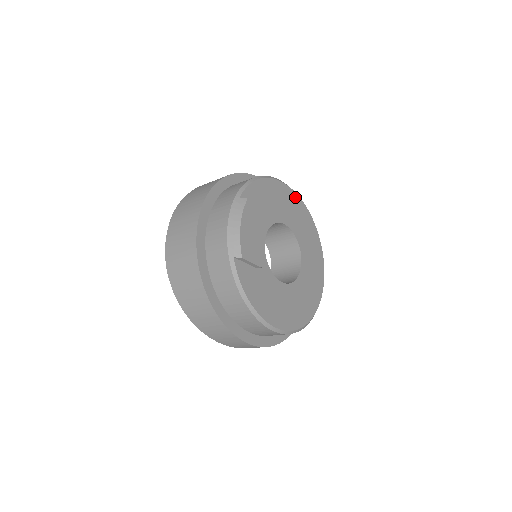
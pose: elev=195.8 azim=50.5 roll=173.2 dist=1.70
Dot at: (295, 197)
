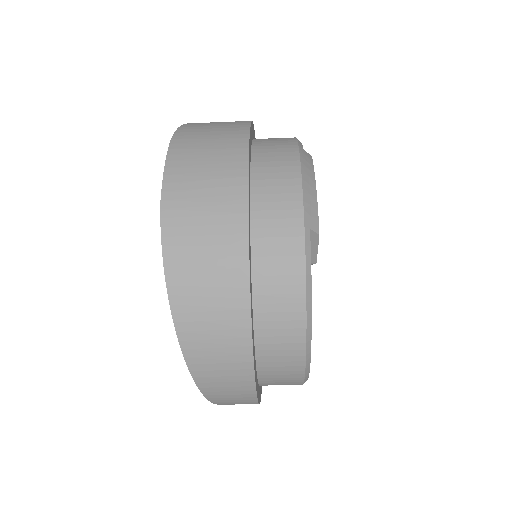
Dot at: occluded
